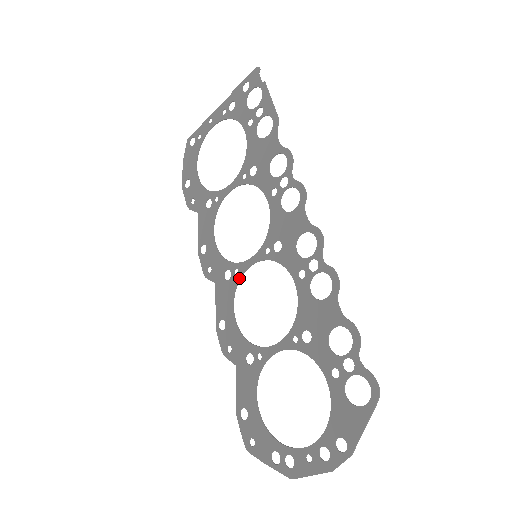
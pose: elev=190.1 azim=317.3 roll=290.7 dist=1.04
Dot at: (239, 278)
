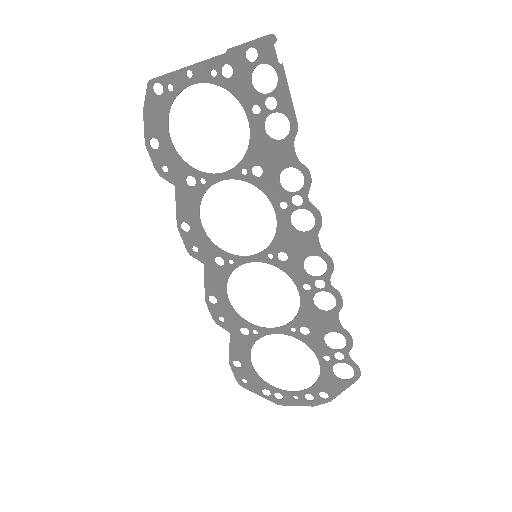
Dot at: occluded
